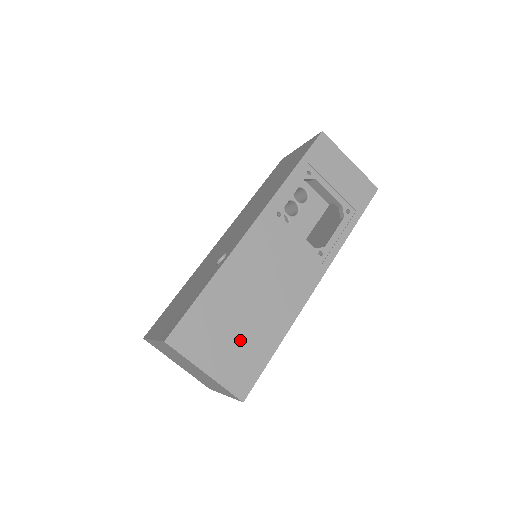
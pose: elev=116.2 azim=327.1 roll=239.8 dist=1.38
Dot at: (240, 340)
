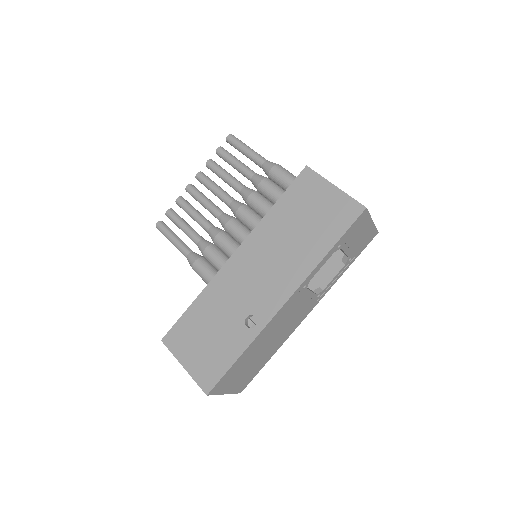
Dot at: (250, 369)
